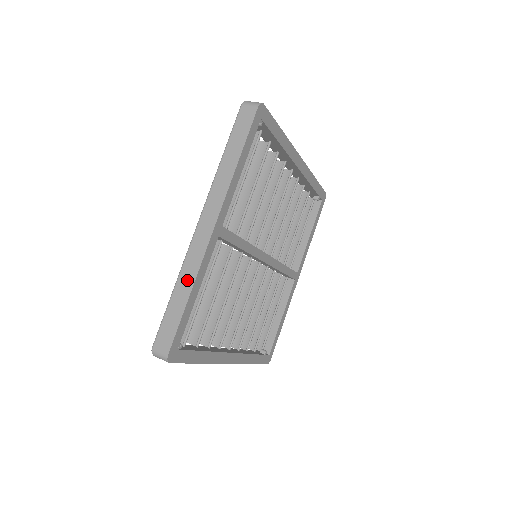
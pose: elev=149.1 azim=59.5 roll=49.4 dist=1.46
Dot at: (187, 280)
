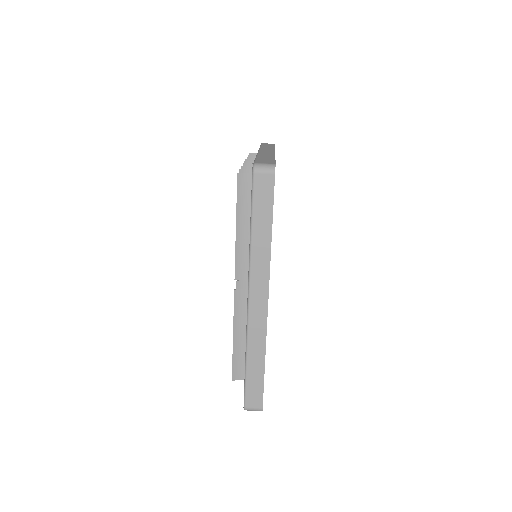
Dot at: (257, 351)
